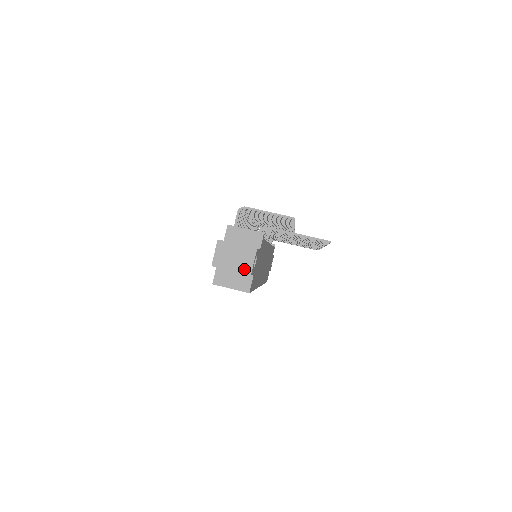
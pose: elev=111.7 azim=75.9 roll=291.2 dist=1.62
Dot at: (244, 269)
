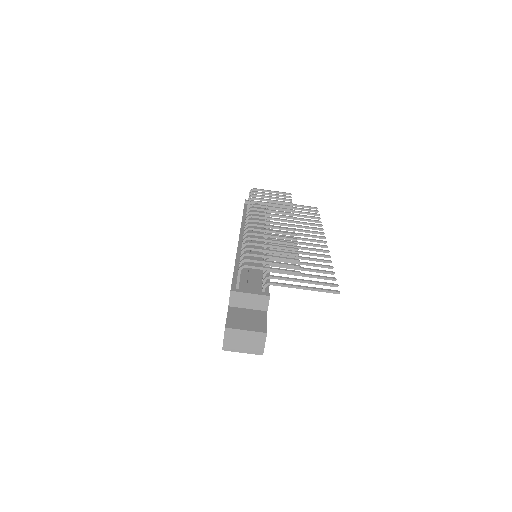
Dot at: (256, 351)
